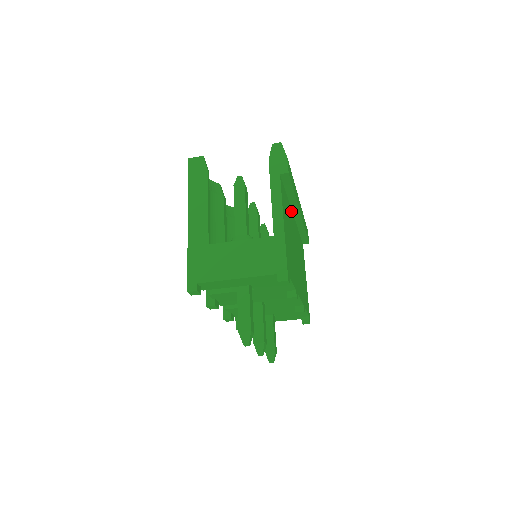
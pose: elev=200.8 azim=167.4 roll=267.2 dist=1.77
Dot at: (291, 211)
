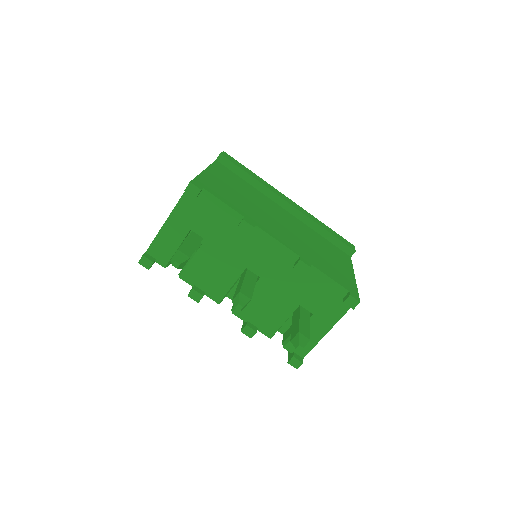
Dot at: (271, 201)
